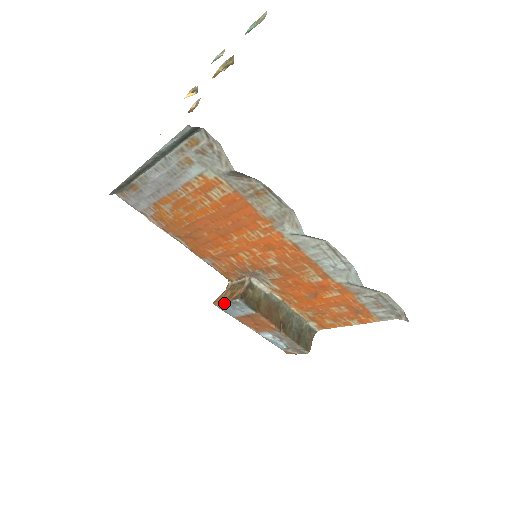
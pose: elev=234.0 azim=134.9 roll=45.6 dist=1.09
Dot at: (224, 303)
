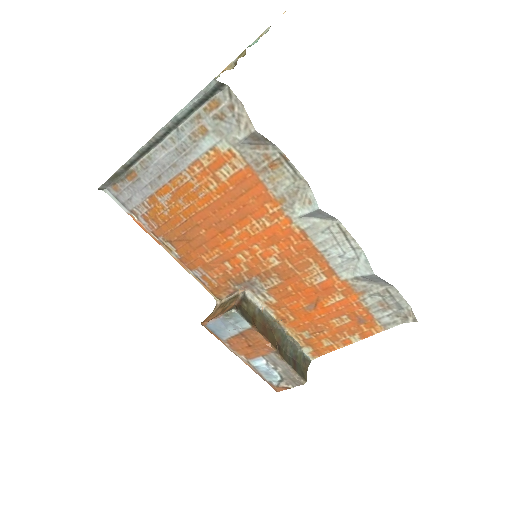
Dot at: (216, 319)
